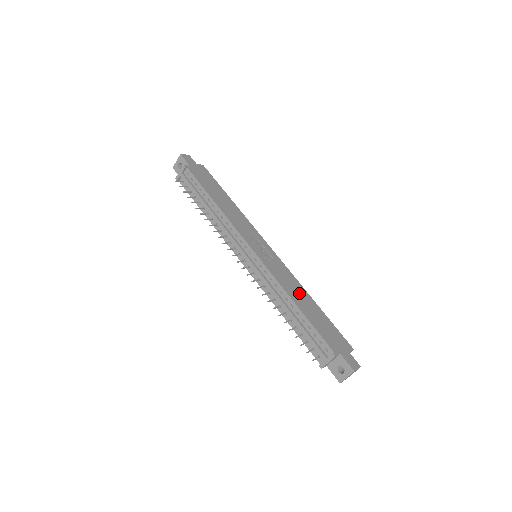
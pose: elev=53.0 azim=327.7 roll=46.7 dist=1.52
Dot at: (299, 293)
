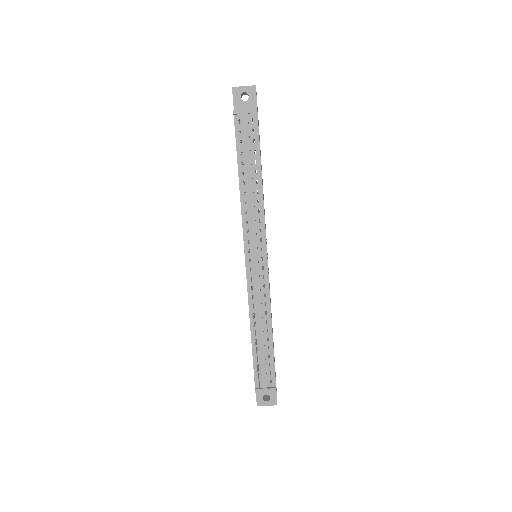
Dot at: occluded
